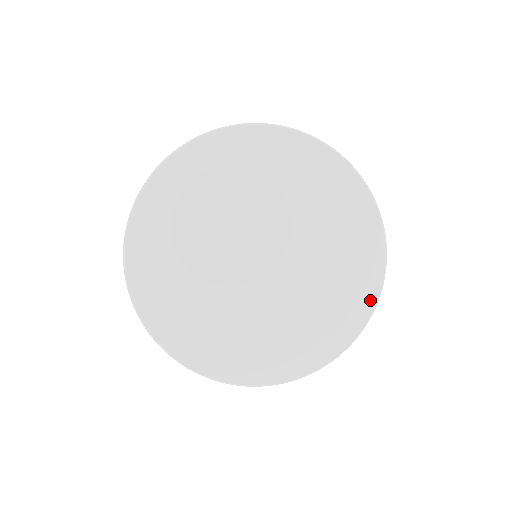
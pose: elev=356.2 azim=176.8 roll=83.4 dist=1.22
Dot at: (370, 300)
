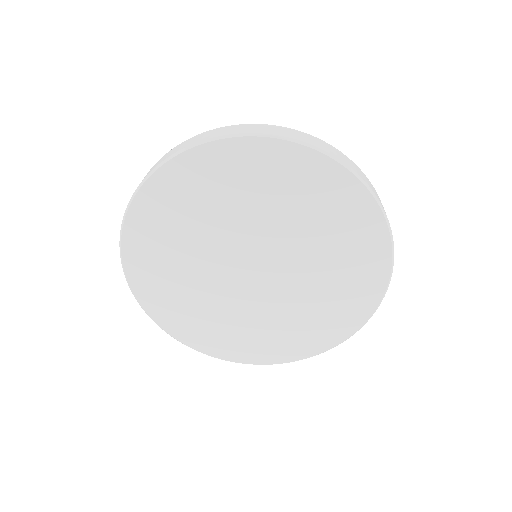
Dot at: (284, 359)
